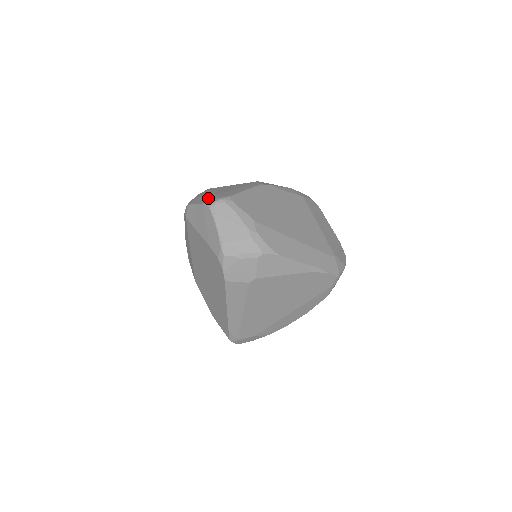
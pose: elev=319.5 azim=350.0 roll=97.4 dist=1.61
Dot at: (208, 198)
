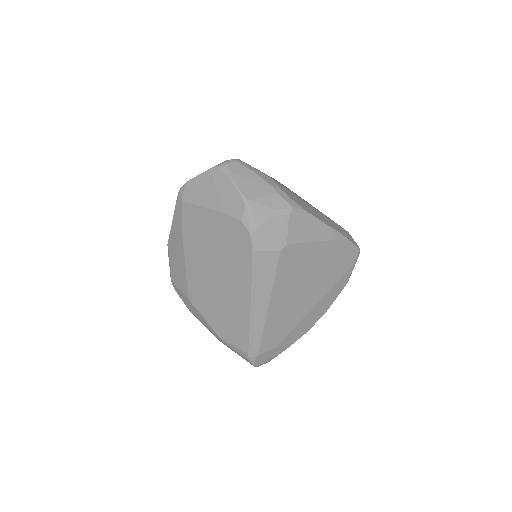
Dot at: occluded
